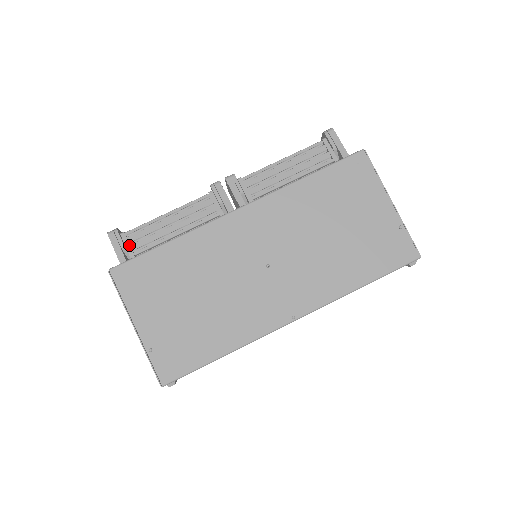
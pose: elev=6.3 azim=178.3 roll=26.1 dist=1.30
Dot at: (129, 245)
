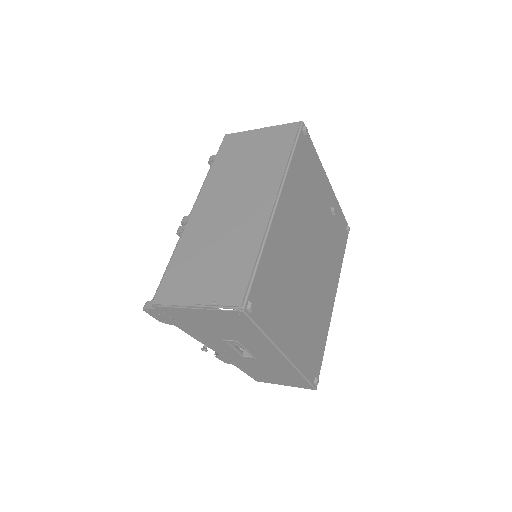
Dot at: occluded
